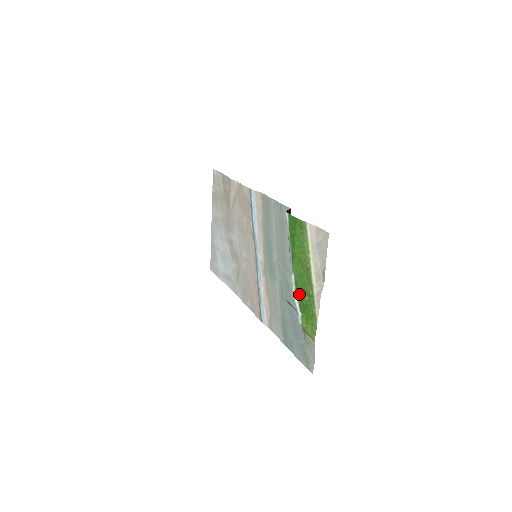
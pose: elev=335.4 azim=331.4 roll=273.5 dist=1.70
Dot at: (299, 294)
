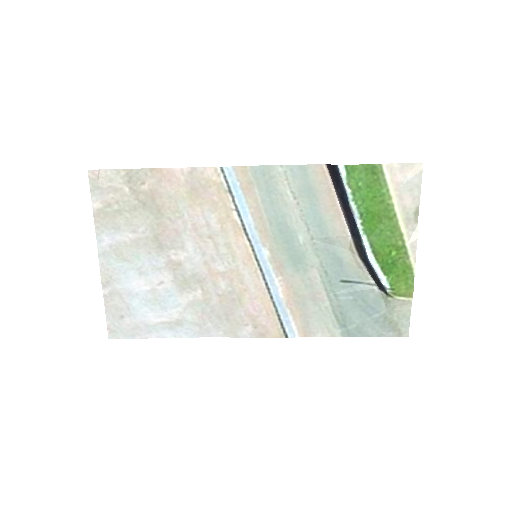
Dot at: (380, 255)
